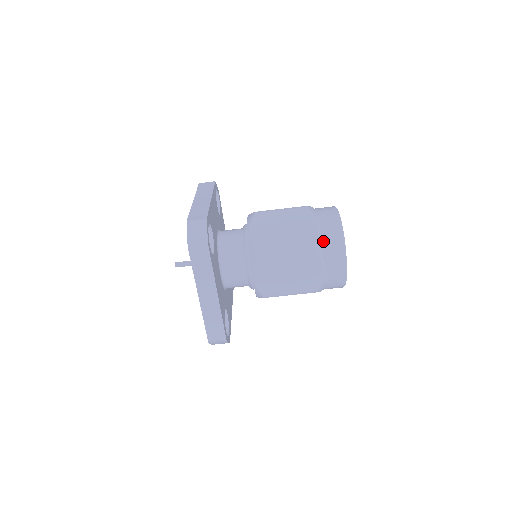
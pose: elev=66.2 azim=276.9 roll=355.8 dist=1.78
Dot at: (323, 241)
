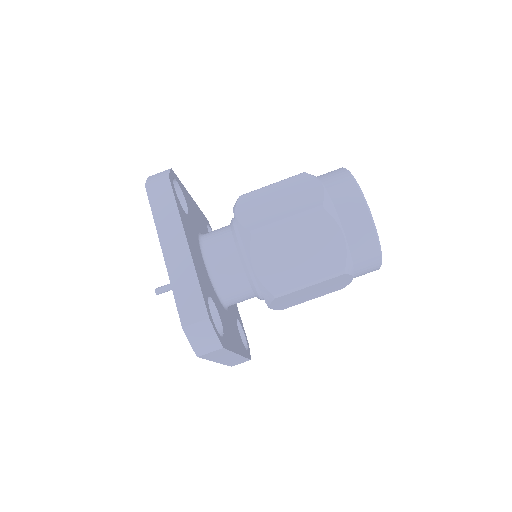
Dot at: (353, 256)
